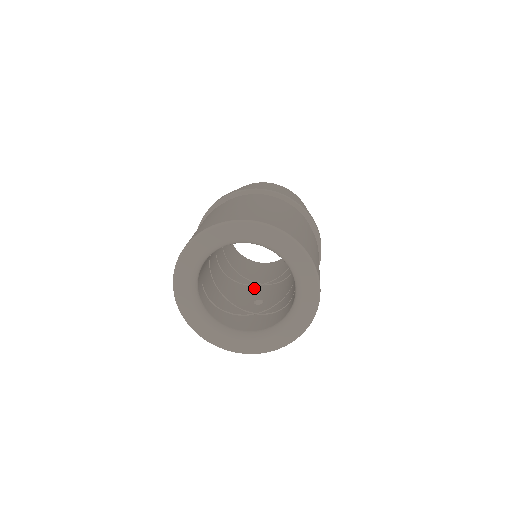
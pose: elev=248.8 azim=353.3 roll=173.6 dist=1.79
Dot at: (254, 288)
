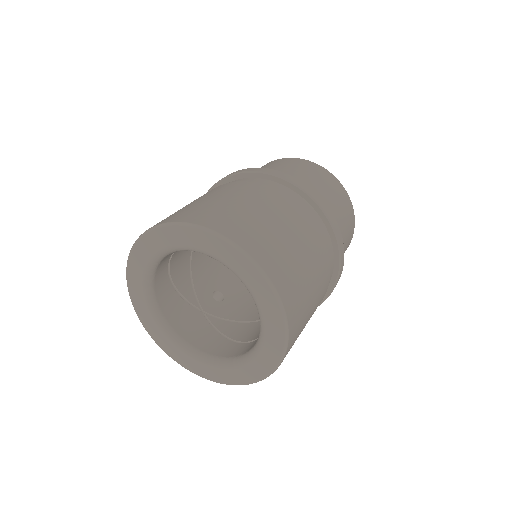
Dot at: (231, 271)
